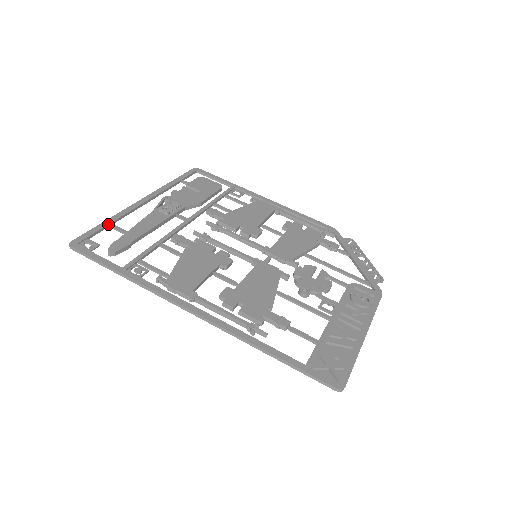
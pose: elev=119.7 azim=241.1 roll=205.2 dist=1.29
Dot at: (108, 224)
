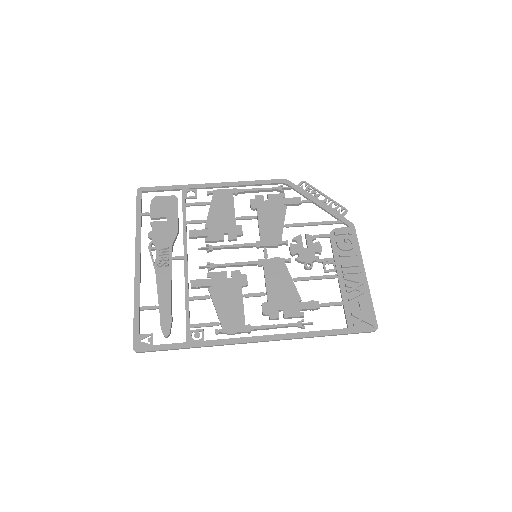
Dot at: (139, 310)
